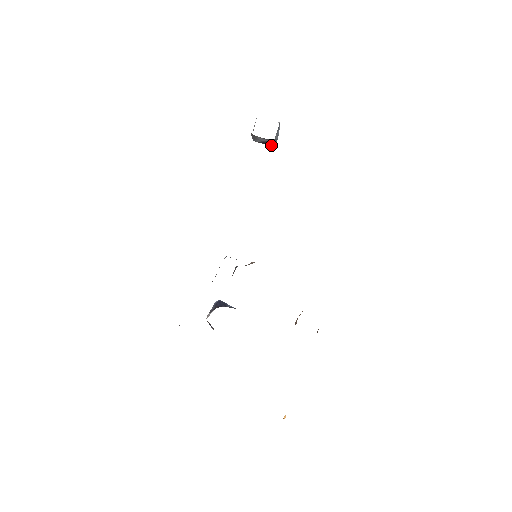
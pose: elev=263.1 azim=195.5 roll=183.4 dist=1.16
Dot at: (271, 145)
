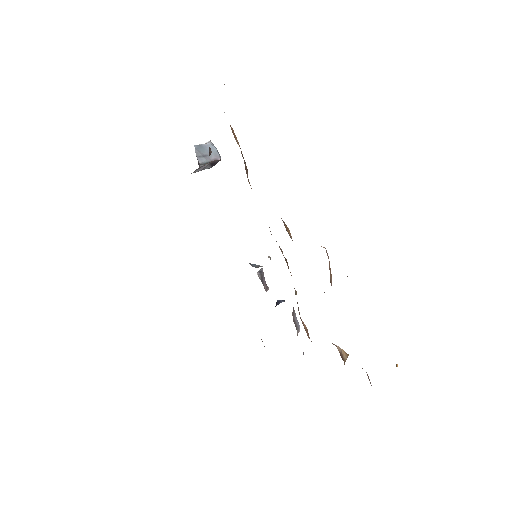
Dot at: (220, 160)
